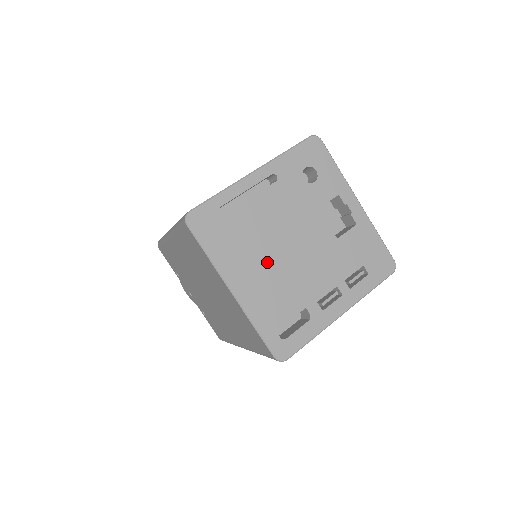
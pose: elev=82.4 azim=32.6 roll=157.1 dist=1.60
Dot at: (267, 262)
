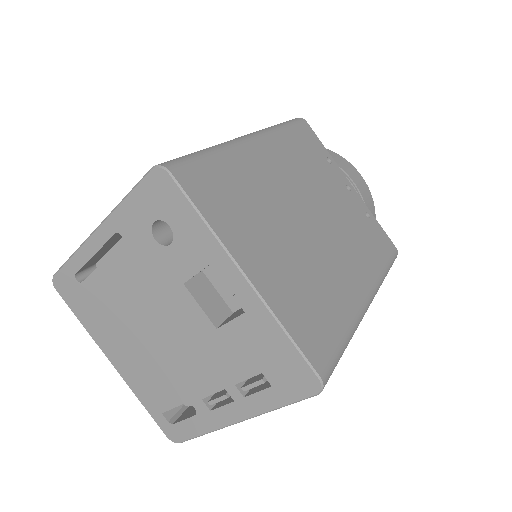
Dot at: (136, 341)
